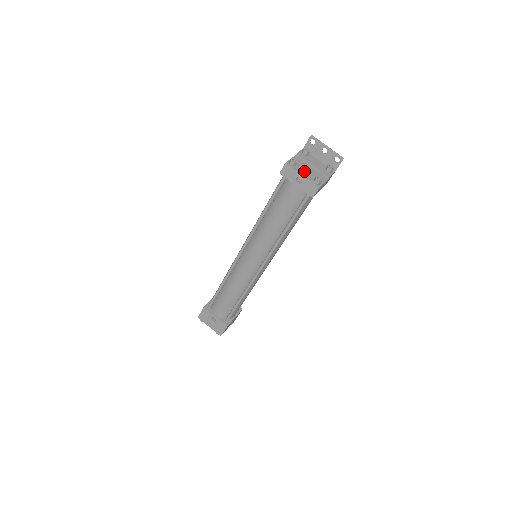
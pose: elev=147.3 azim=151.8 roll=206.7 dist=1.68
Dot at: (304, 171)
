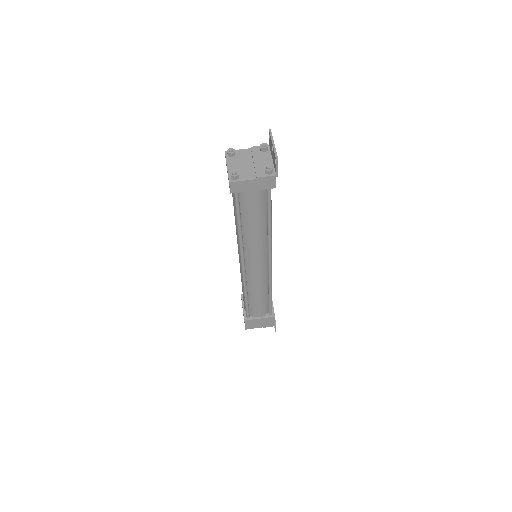
Dot at: (236, 164)
